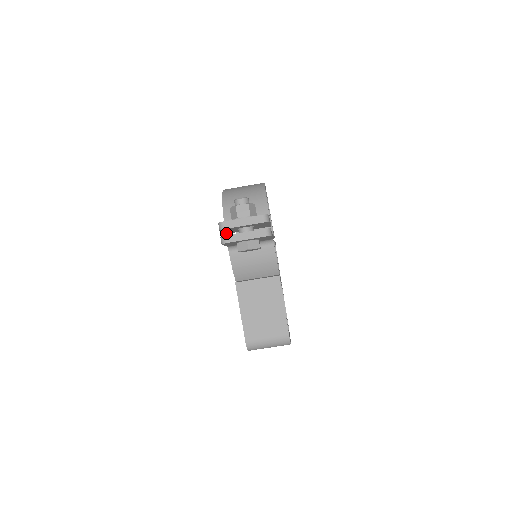
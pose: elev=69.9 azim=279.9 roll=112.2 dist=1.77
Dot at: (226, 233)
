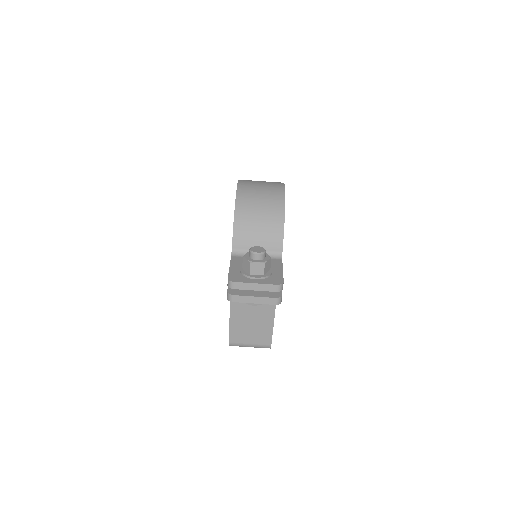
Dot at: occluded
